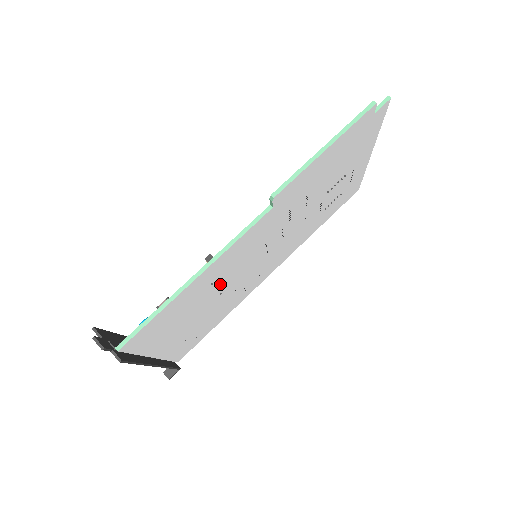
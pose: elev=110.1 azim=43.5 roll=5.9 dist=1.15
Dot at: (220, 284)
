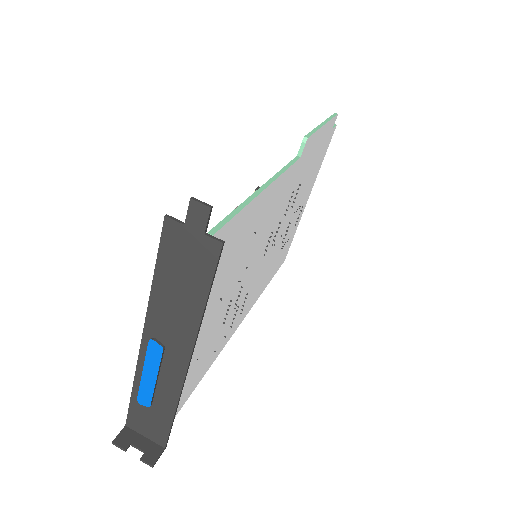
Dot at: (248, 254)
